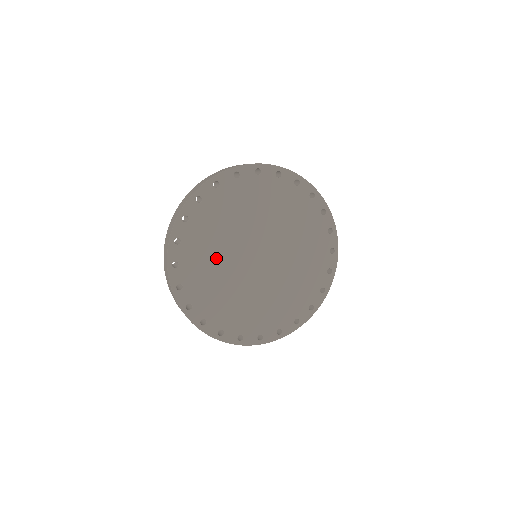
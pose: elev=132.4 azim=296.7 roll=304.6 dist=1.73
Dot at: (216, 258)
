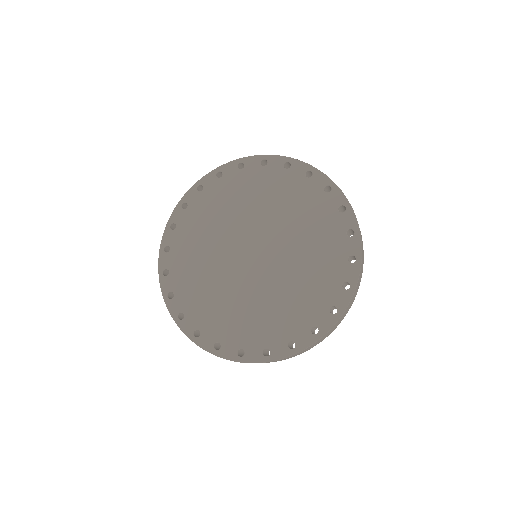
Dot at: (217, 225)
